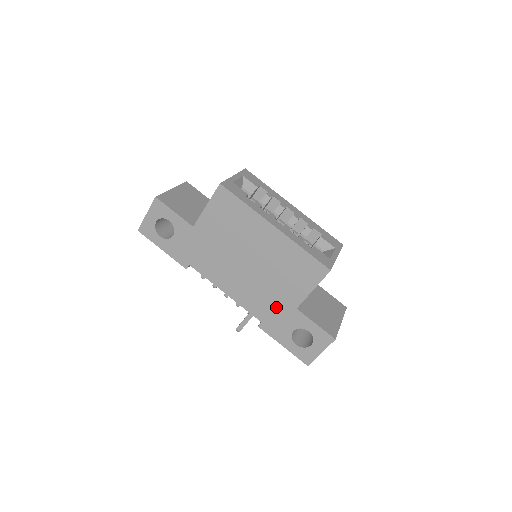
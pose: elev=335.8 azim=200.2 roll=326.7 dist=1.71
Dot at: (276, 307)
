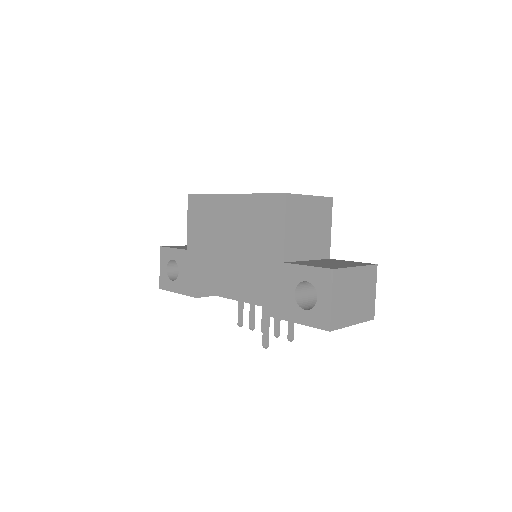
Dot at: (268, 277)
